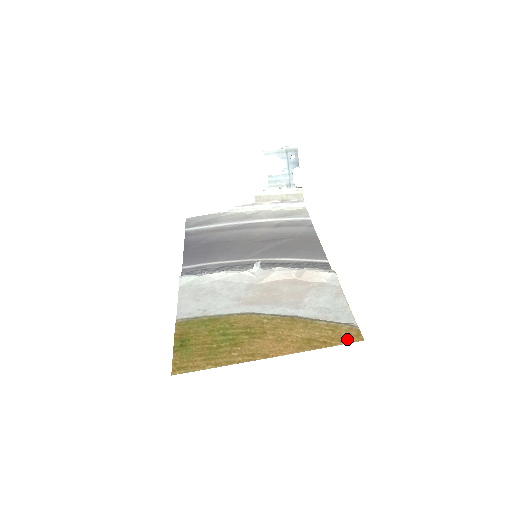
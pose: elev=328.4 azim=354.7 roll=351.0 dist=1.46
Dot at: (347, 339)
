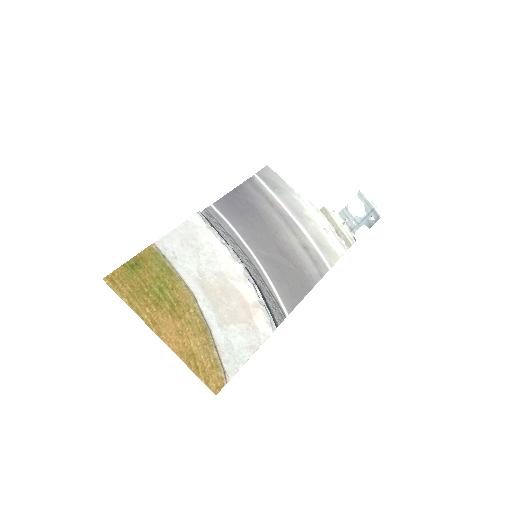
Dot at: (210, 382)
